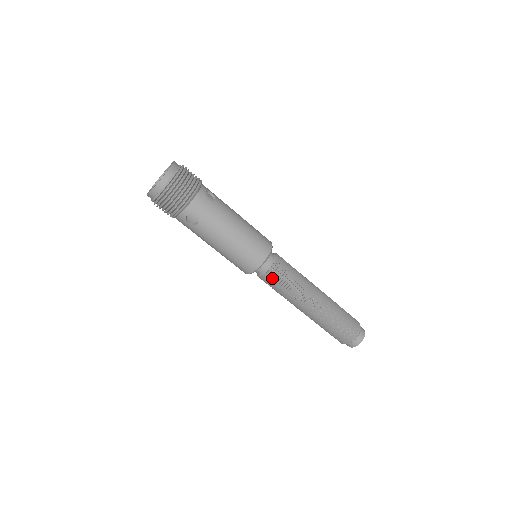
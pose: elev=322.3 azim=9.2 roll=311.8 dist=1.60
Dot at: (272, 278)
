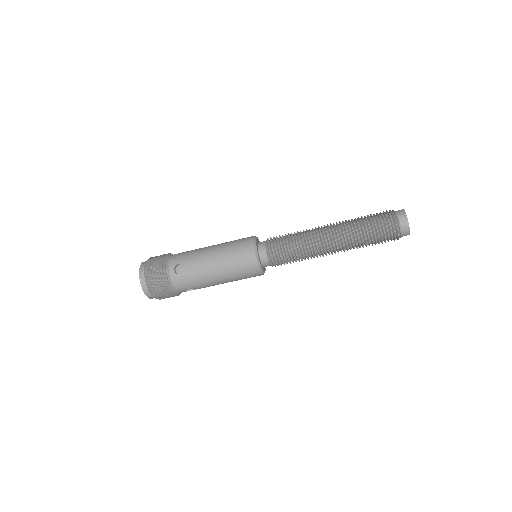
Dot at: (281, 263)
